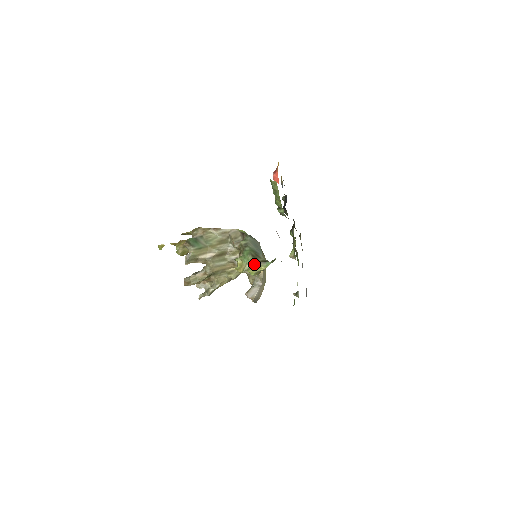
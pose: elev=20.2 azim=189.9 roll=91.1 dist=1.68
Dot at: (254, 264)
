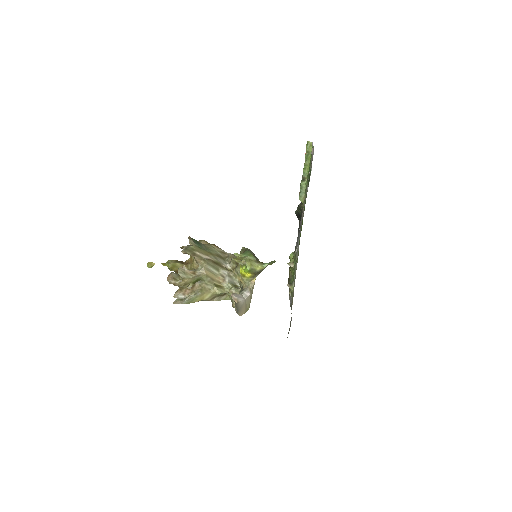
Dot at: (253, 260)
